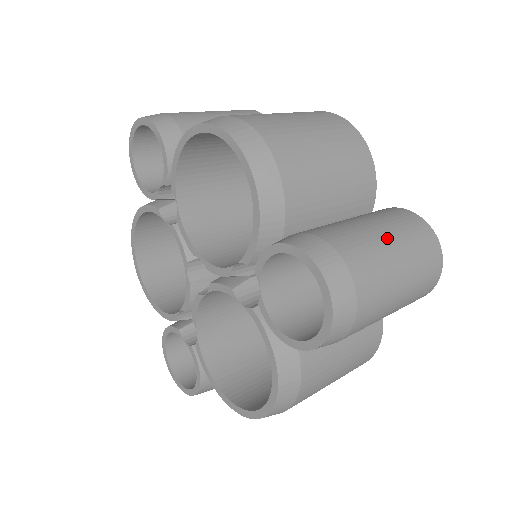
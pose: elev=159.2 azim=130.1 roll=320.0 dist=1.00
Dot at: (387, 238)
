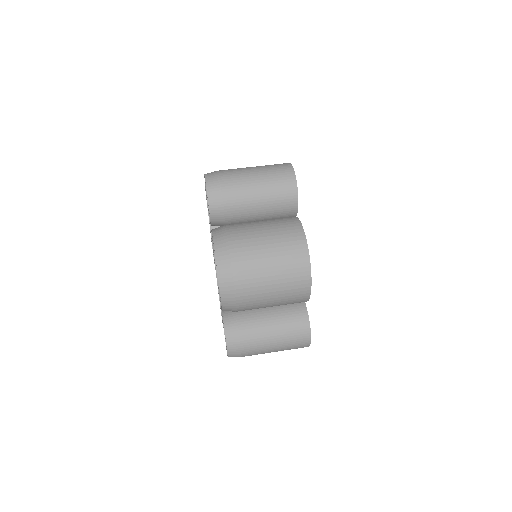
Dot at: (275, 341)
